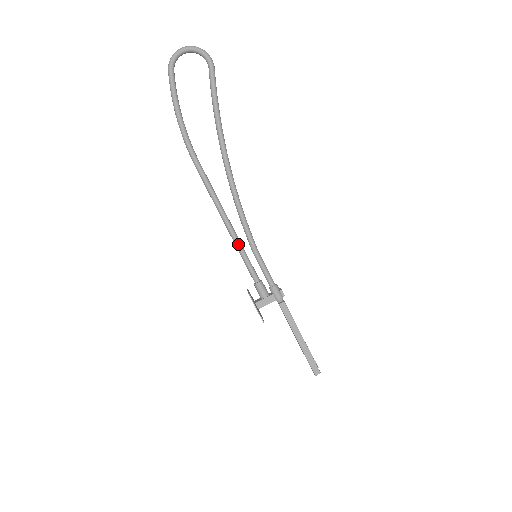
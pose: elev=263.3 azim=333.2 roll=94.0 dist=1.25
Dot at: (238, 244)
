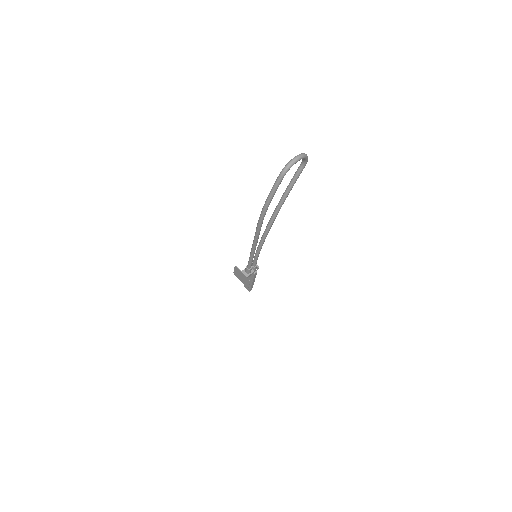
Dot at: (253, 256)
